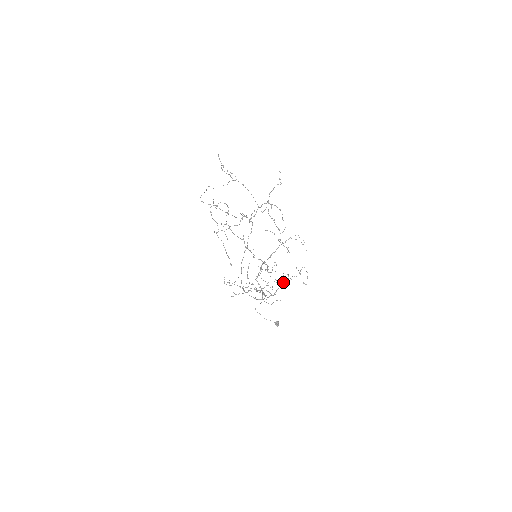
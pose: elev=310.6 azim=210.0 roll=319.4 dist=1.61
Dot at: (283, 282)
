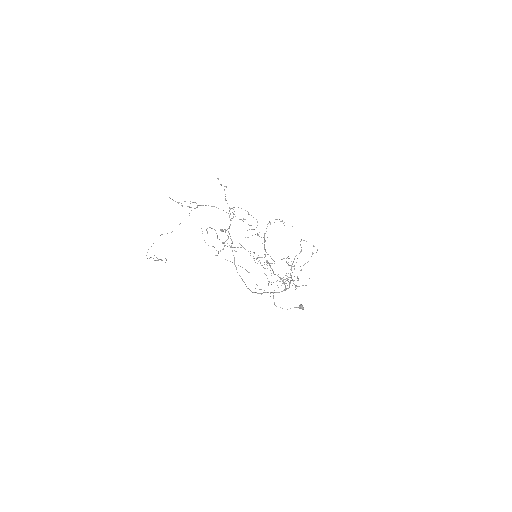
Dot at: (291, 265)
